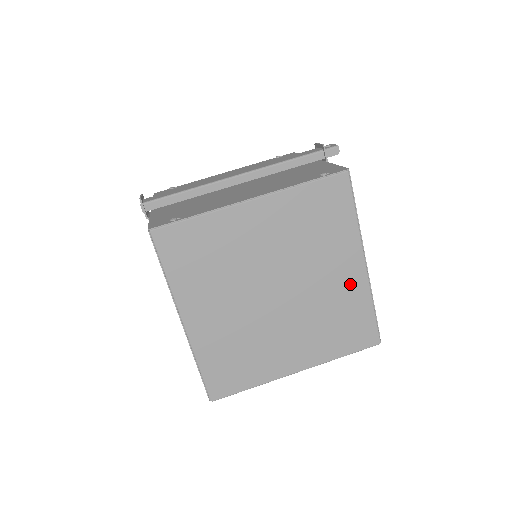
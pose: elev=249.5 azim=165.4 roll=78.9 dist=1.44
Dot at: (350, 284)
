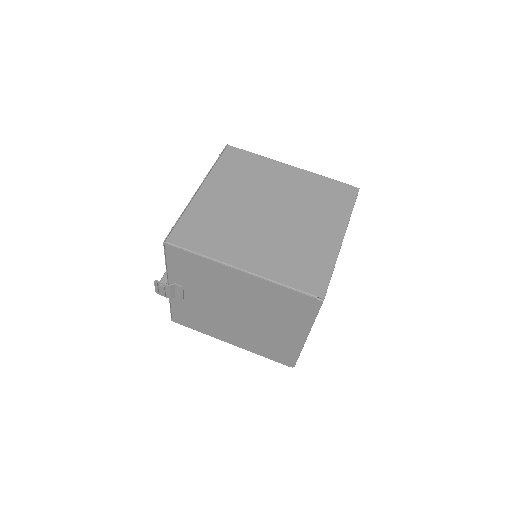
Dot at: (299, 179)
